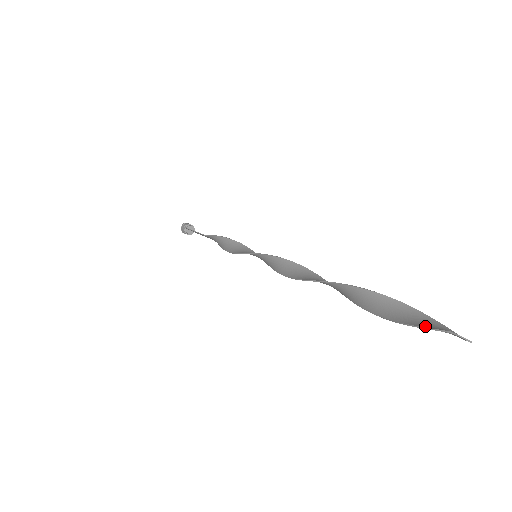
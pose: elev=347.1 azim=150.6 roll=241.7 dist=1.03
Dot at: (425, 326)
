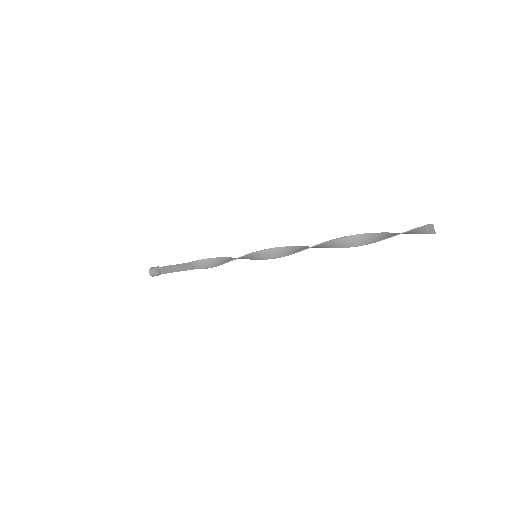
Dot at: (413, 229)
